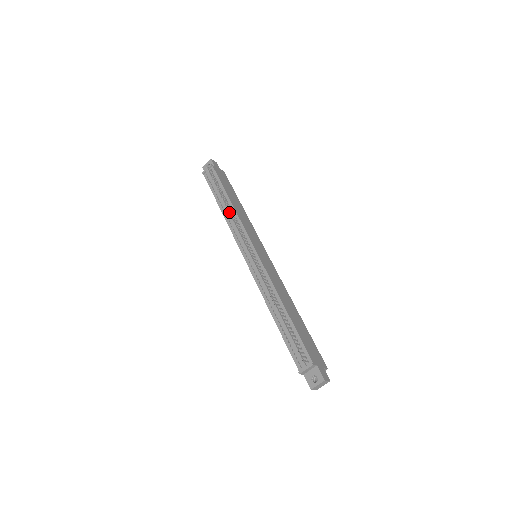
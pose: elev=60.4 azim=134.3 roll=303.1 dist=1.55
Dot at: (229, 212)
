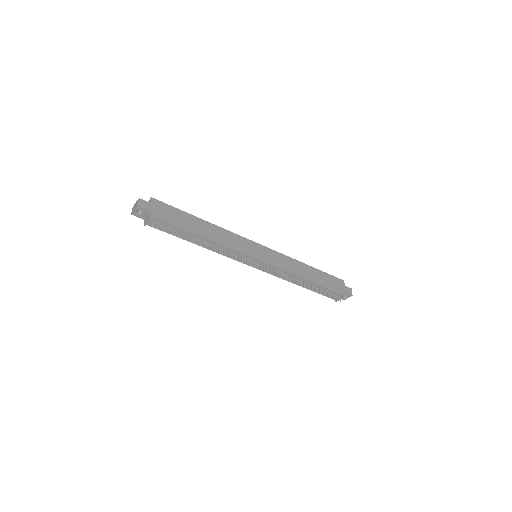
Dot at: (212, 247)
